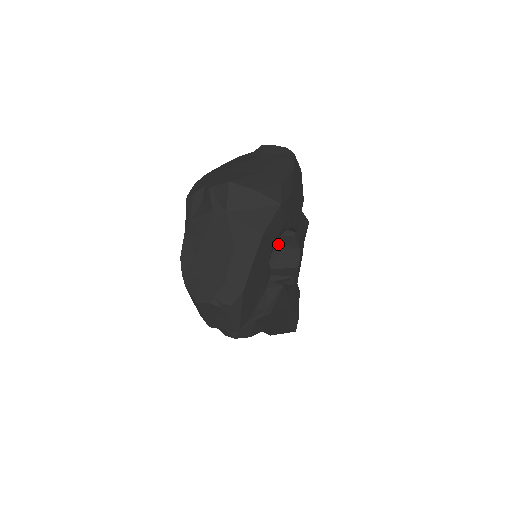
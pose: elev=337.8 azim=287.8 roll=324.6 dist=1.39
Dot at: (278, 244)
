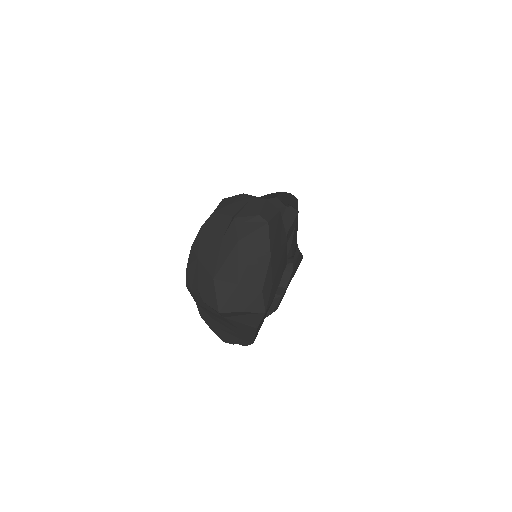
Dot at: occluded
